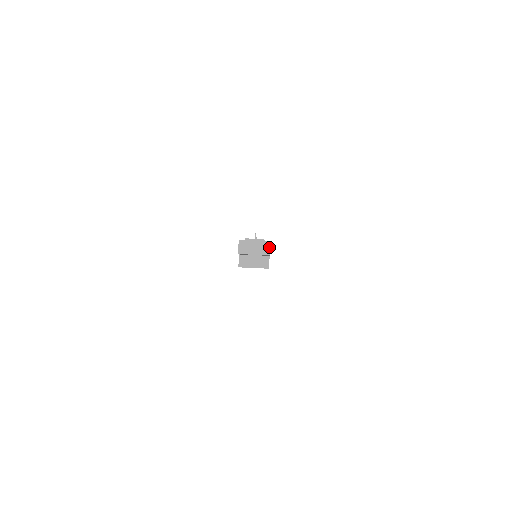
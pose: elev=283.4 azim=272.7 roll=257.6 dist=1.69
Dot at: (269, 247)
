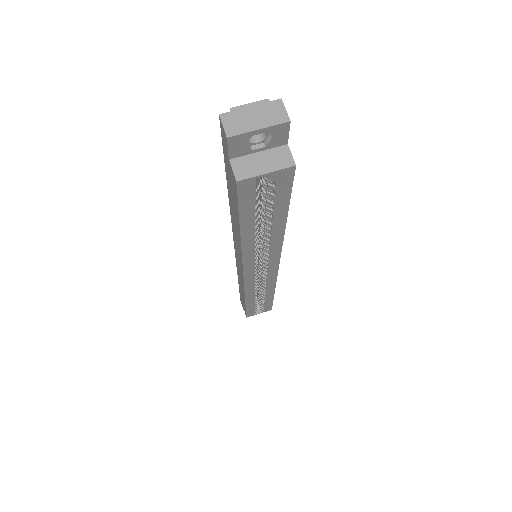
Dot at: (282, 108)
